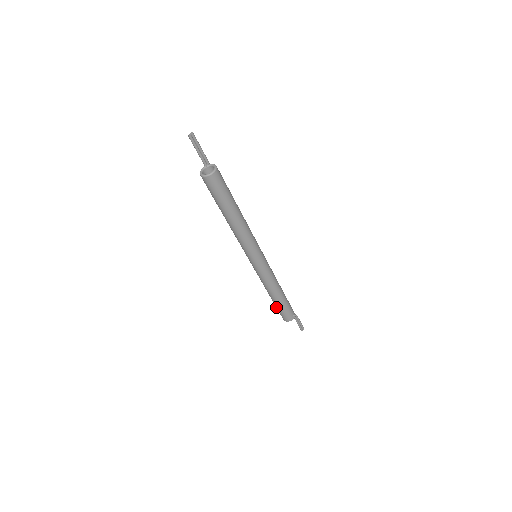
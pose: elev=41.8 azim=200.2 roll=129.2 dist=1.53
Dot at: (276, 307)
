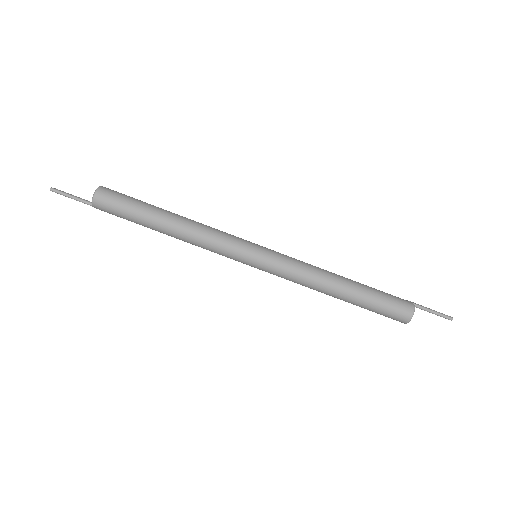
Dot at: (374, 303)
